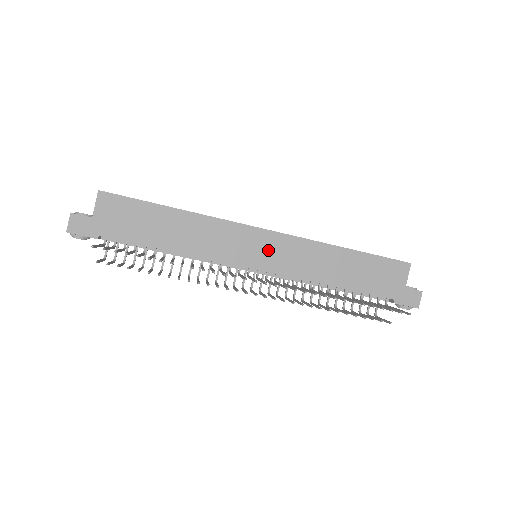
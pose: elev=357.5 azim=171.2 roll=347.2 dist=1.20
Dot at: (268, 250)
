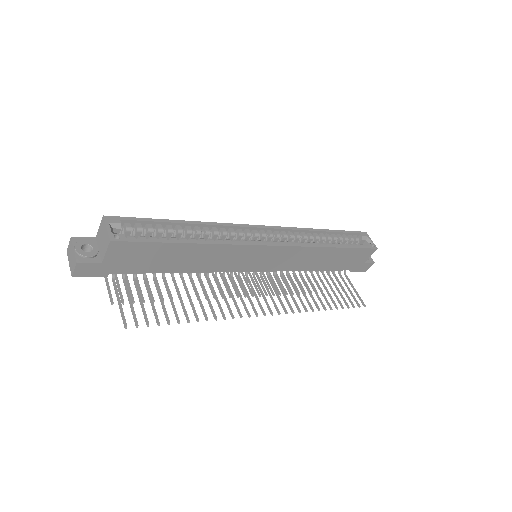
Dot at: (271, 258)
